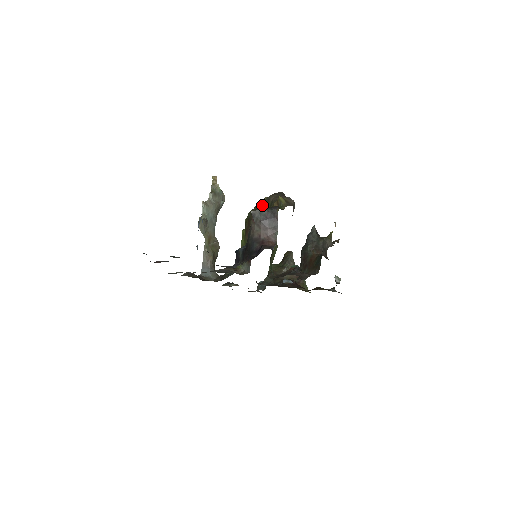
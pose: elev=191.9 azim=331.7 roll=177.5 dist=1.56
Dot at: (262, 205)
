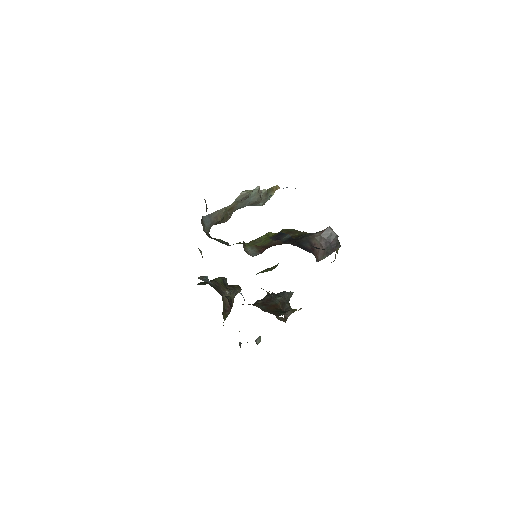
Dot at: occluded
